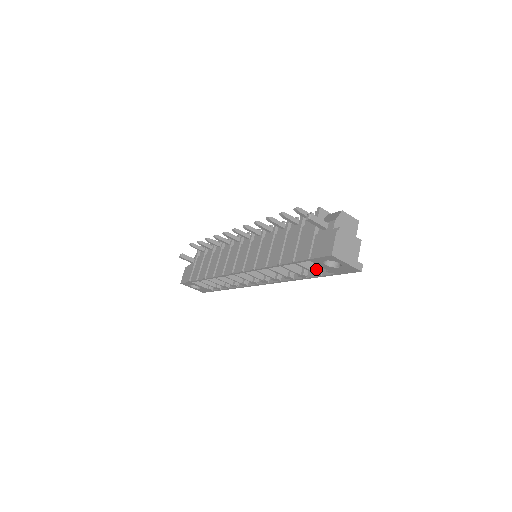
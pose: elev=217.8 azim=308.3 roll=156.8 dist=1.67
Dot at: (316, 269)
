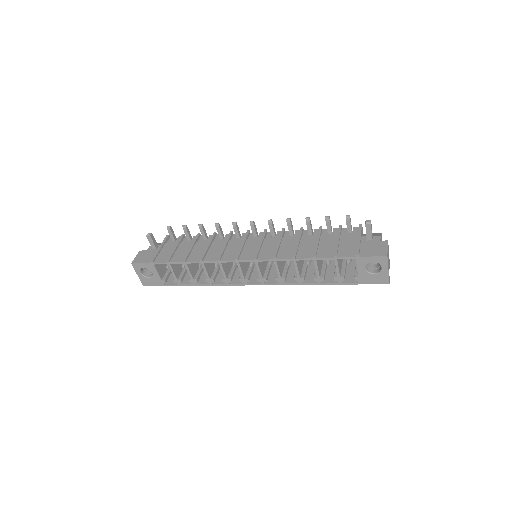
Dot at: (341, 275)
